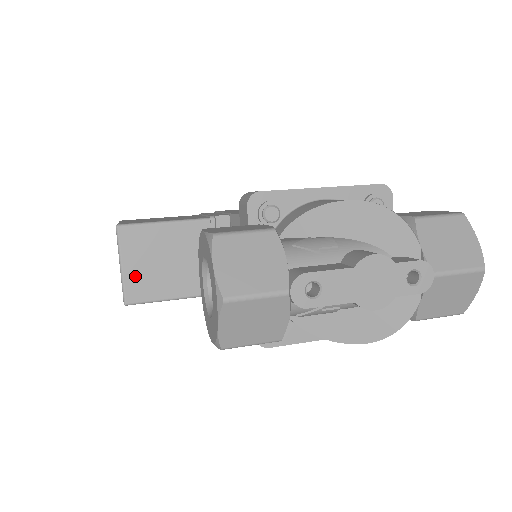
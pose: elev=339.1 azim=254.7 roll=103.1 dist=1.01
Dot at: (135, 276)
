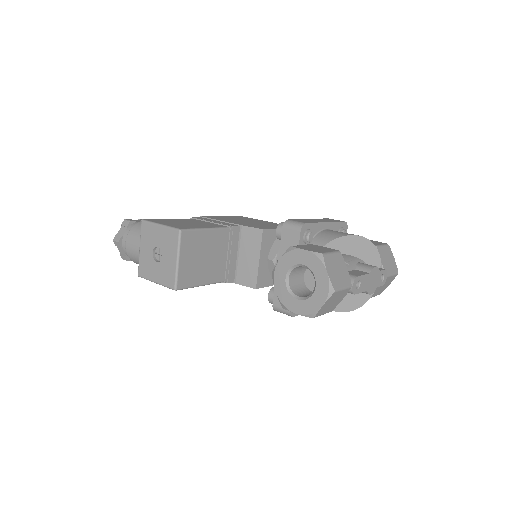
Dot at: (185, 268)
